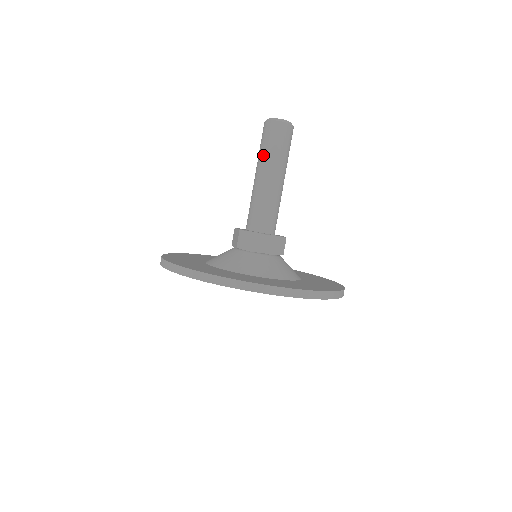
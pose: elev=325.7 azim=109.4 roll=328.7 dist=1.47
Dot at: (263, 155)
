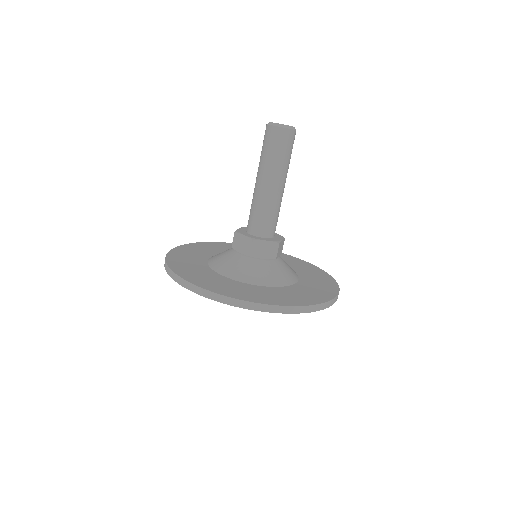
Dot at: (260, 160)
